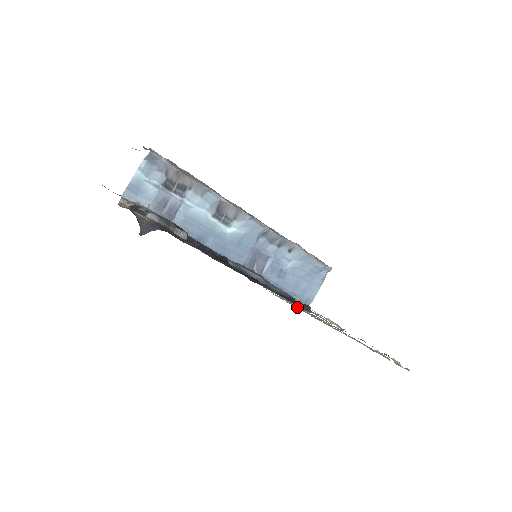
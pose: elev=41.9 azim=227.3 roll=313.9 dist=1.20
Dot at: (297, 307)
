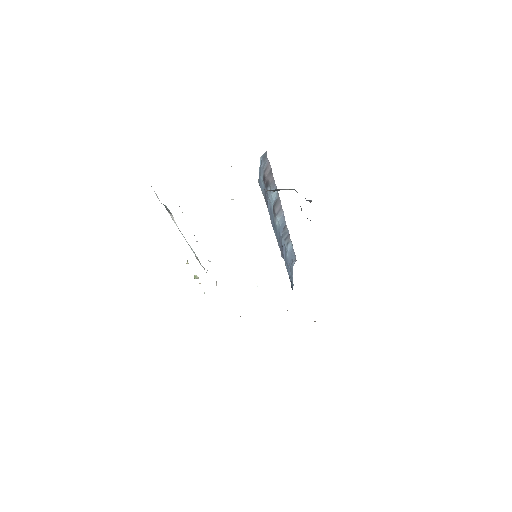
Dot at: occluded
